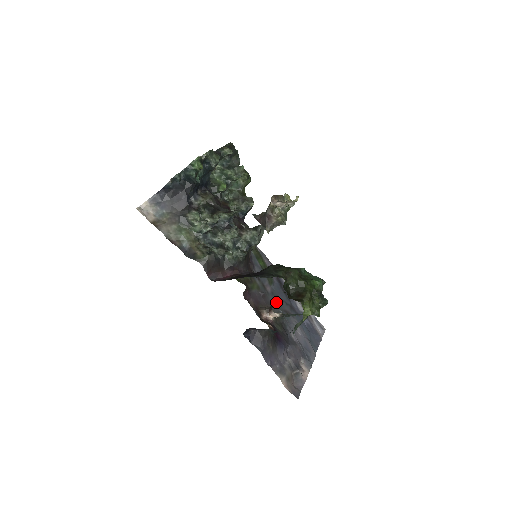
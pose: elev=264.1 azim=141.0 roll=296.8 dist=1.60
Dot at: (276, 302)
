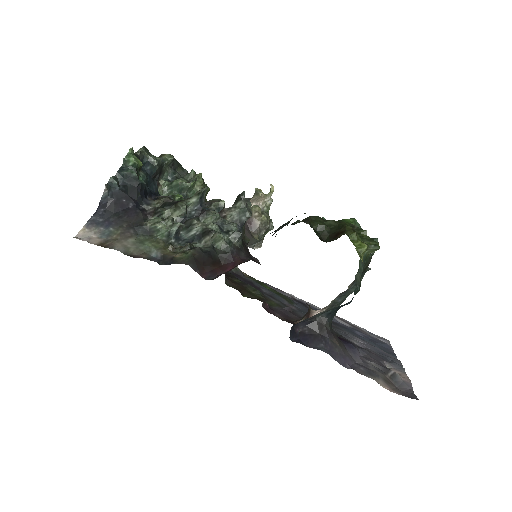
Dot at: occluded
